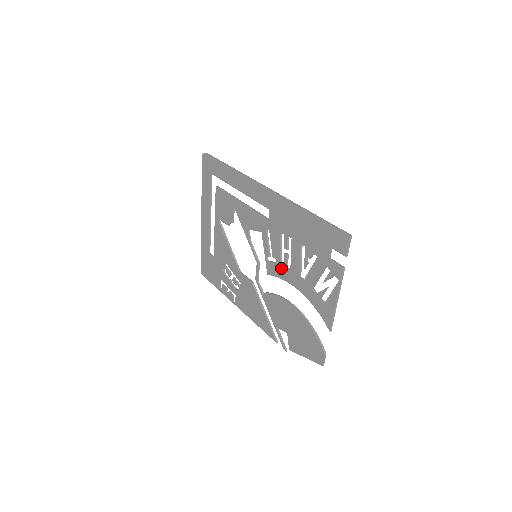
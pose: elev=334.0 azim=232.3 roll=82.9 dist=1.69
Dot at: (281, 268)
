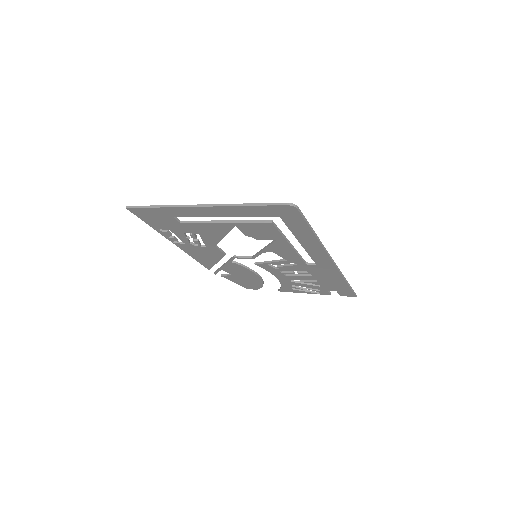
Dot at: (278, 272)
